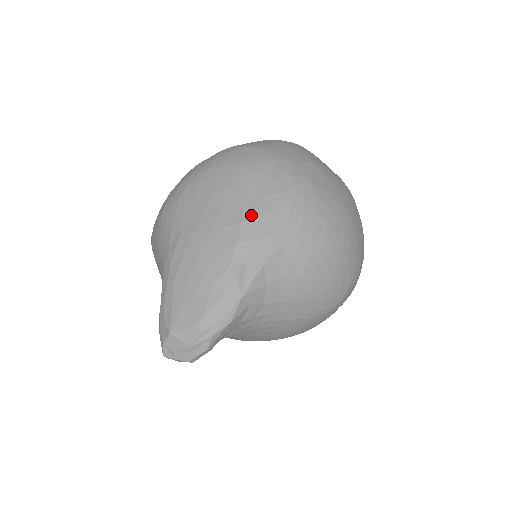
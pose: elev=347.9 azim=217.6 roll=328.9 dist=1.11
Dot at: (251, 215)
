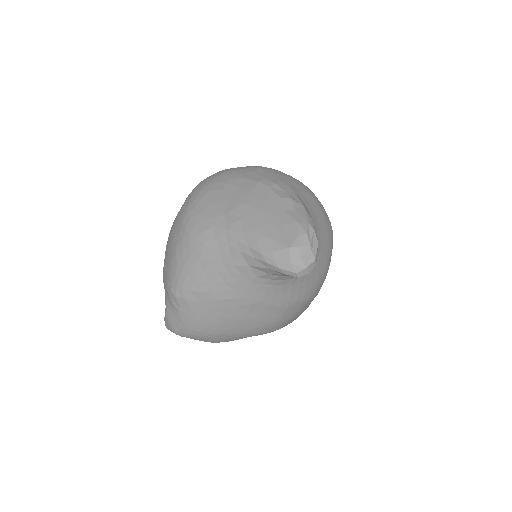
Dot at: (260, 178)
